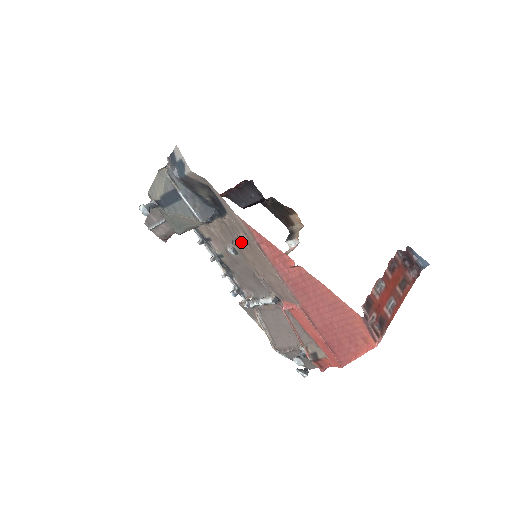
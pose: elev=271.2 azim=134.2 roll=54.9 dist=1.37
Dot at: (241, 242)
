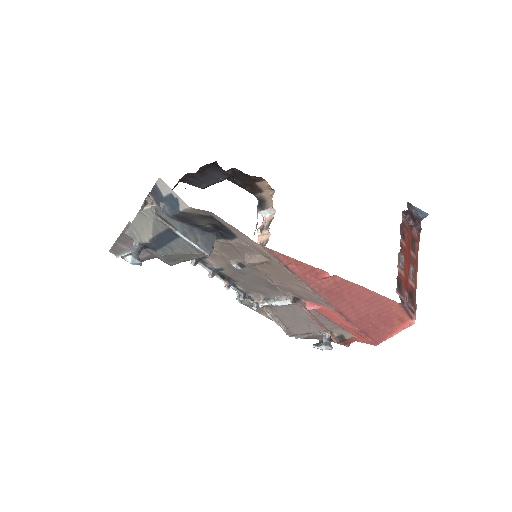
Dot at: (258, 263)
